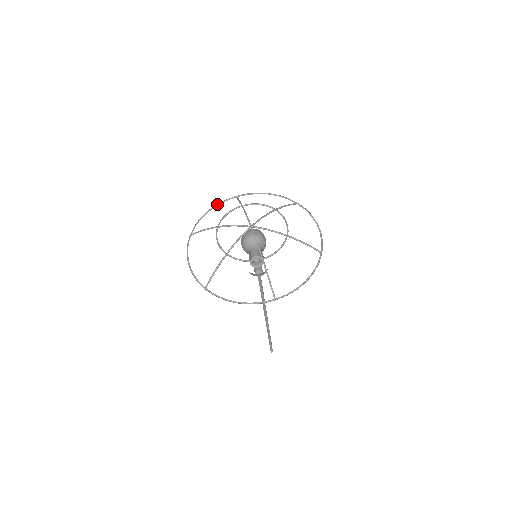
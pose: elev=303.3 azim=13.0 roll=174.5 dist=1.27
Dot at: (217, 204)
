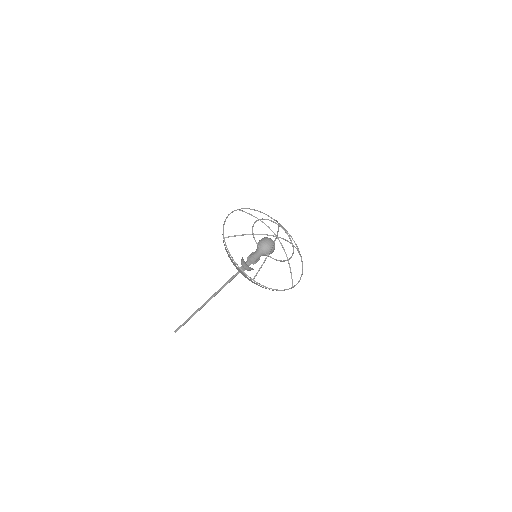
Dot at: occluded
